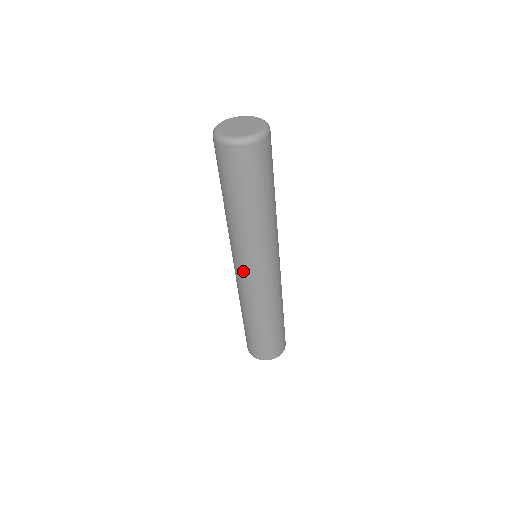
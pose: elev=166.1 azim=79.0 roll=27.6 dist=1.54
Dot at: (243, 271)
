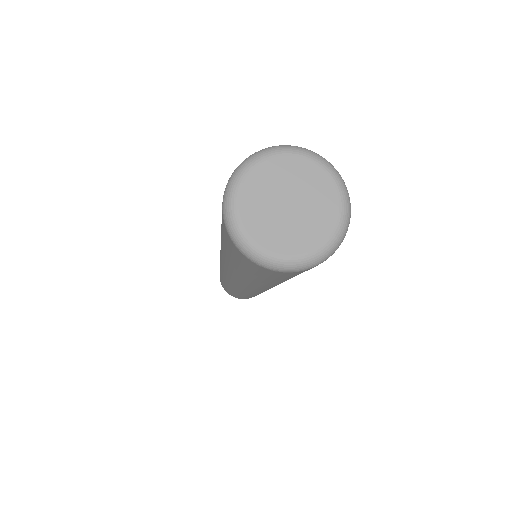
Dot at: (249, 291)
